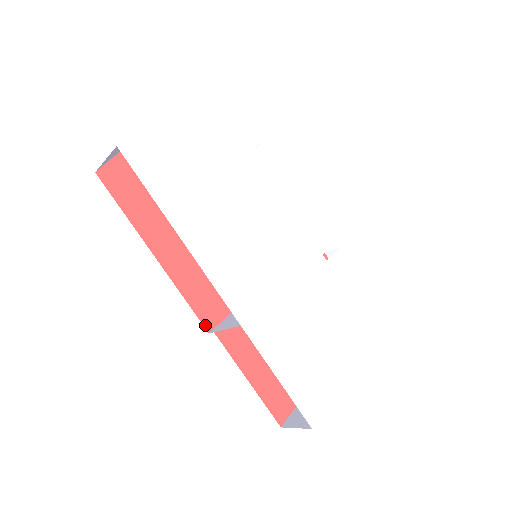
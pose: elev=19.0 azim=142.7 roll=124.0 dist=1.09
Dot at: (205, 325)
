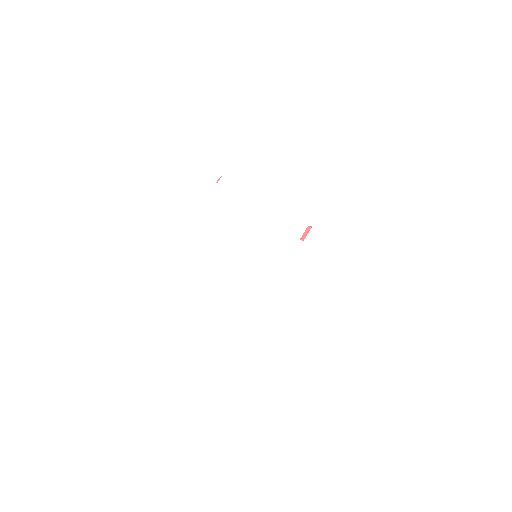
Dot at: occluded
